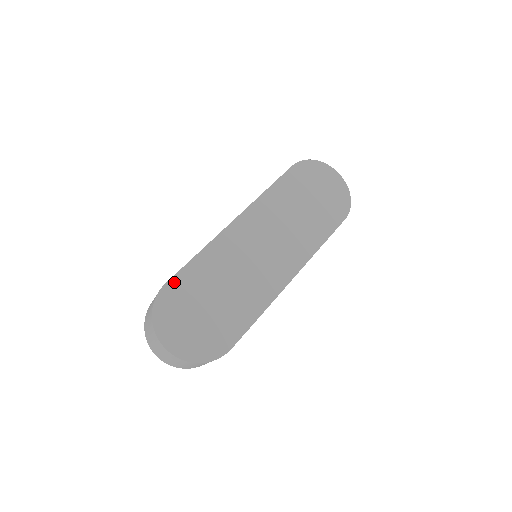
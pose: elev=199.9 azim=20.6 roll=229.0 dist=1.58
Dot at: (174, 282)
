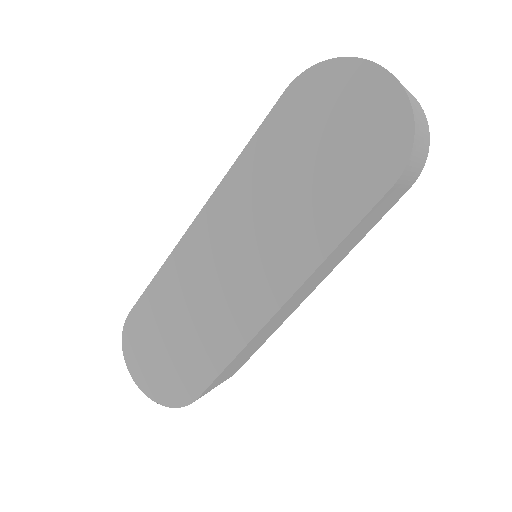
Dot at: (137, 311)
